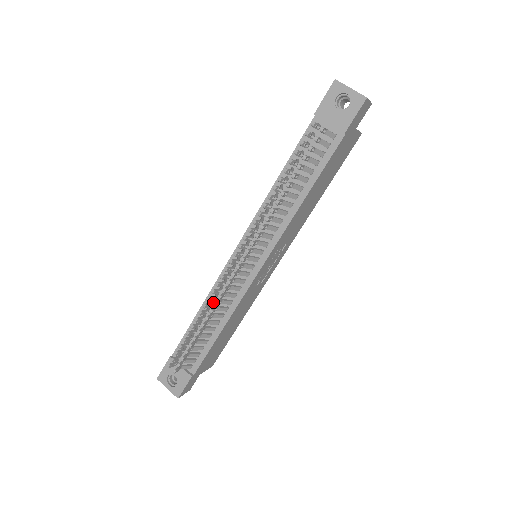
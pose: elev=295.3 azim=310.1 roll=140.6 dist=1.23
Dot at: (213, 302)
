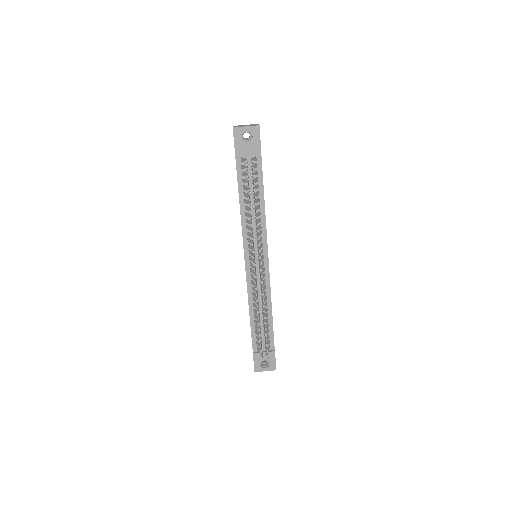
Dot at: occluded
